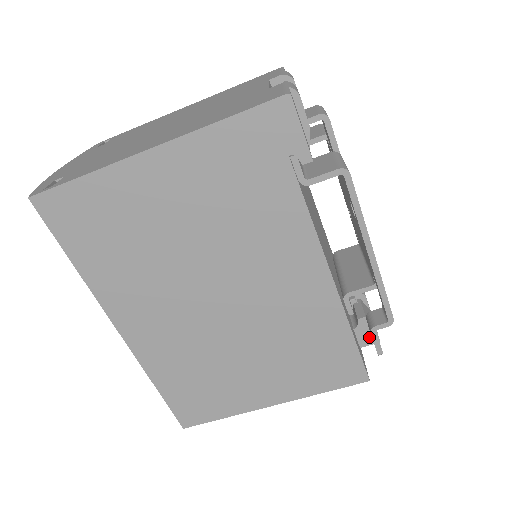
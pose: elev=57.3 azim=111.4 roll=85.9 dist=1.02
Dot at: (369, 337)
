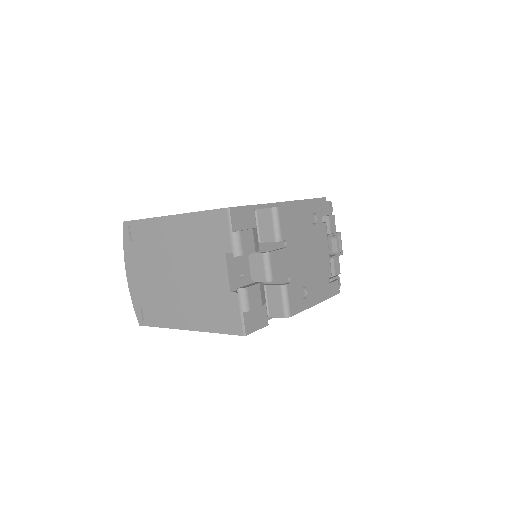
Dot at: occluded
